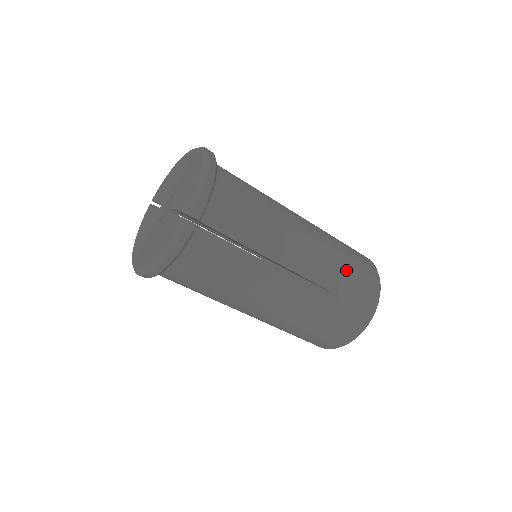
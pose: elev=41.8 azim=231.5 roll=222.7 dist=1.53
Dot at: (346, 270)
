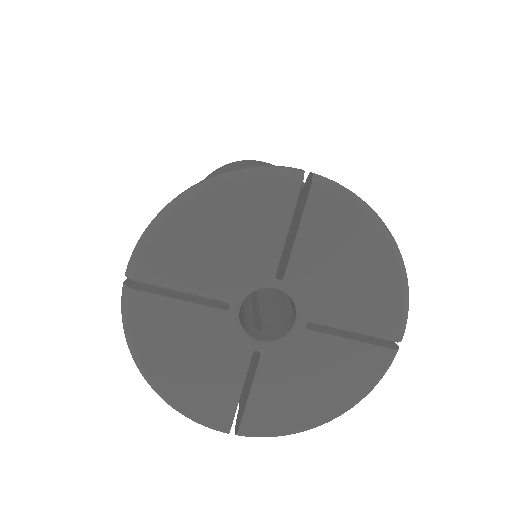
Dot at: occluded
